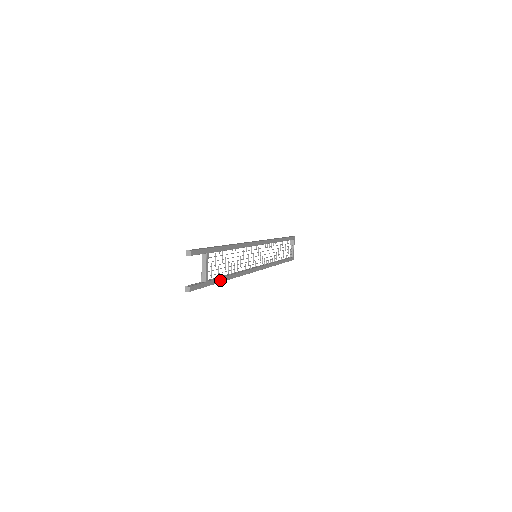
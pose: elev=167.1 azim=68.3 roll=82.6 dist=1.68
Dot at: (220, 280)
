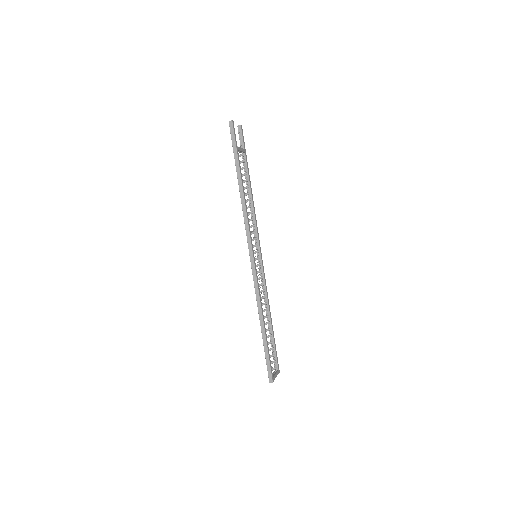
Dot at: (241, 173)
